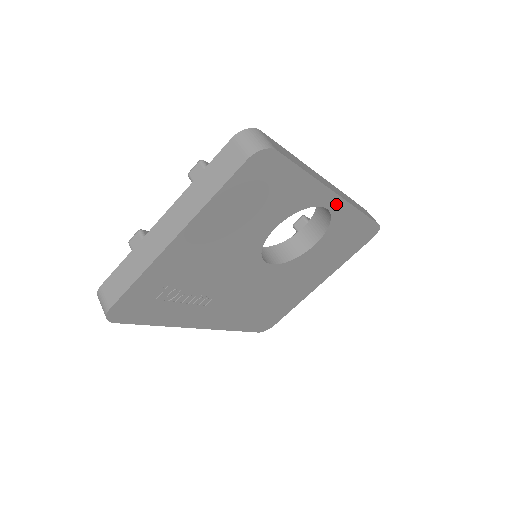
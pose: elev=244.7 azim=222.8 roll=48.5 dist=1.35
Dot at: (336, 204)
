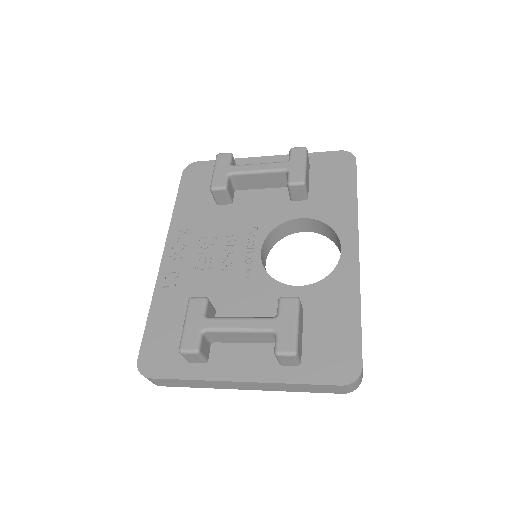
Dot at: occluded
